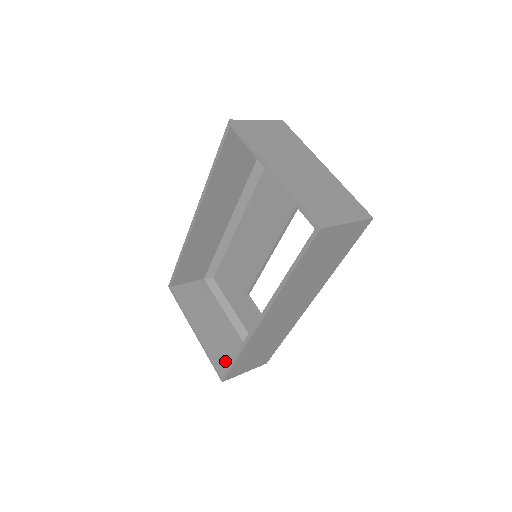
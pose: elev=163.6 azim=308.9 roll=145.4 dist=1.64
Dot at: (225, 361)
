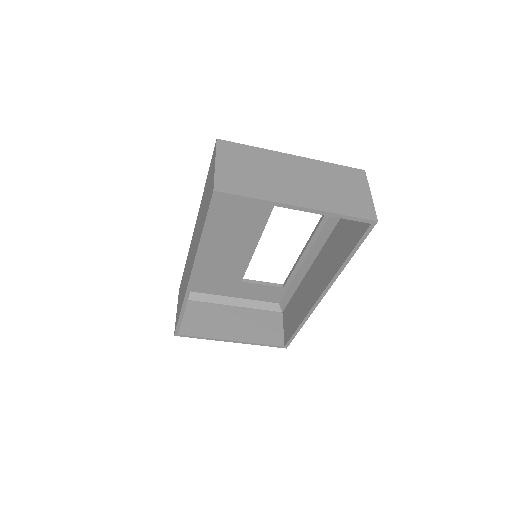
Dot at: (272, 335)
